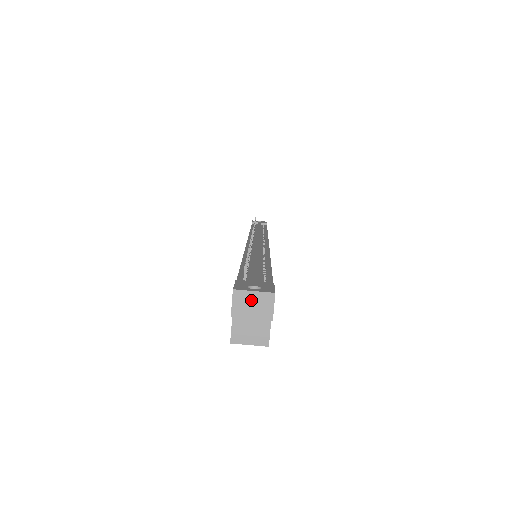
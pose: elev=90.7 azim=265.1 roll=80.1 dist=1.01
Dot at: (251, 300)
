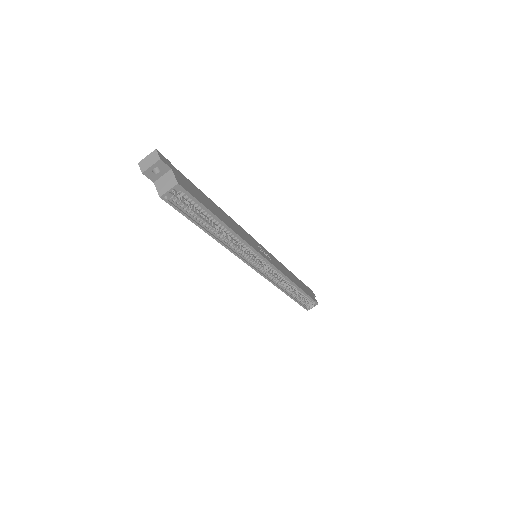
Dot at: (147, 160)
